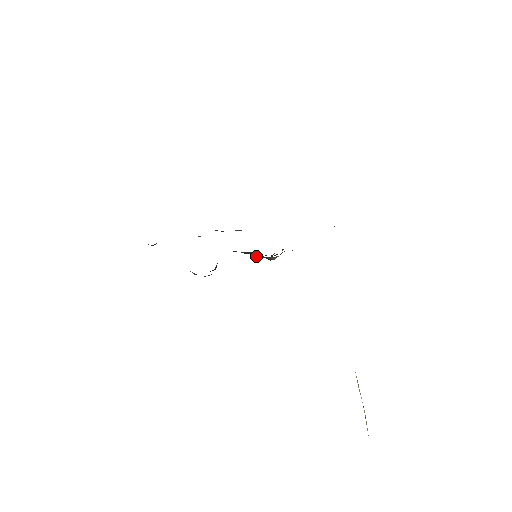
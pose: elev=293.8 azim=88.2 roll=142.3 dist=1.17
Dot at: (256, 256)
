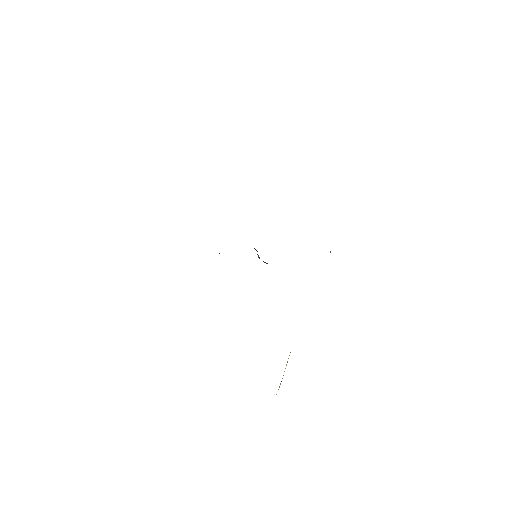
Dot at: (257, 251)
